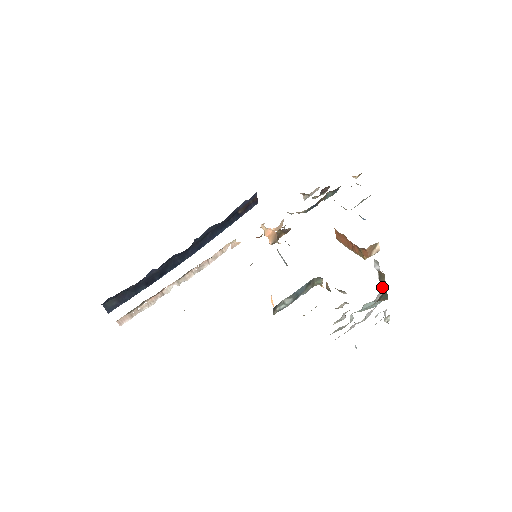
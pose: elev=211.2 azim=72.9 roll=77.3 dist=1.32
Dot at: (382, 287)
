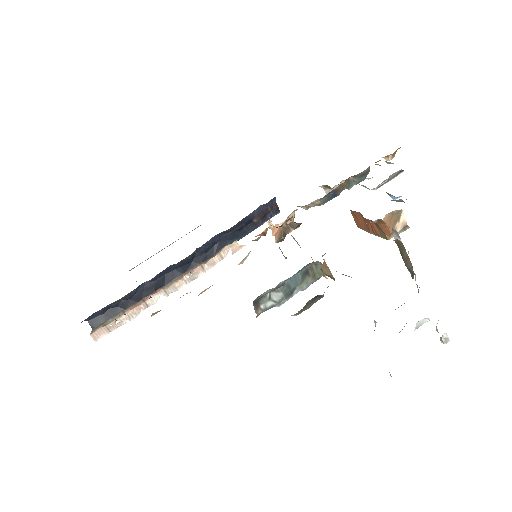
Dot at: (409, 270)
